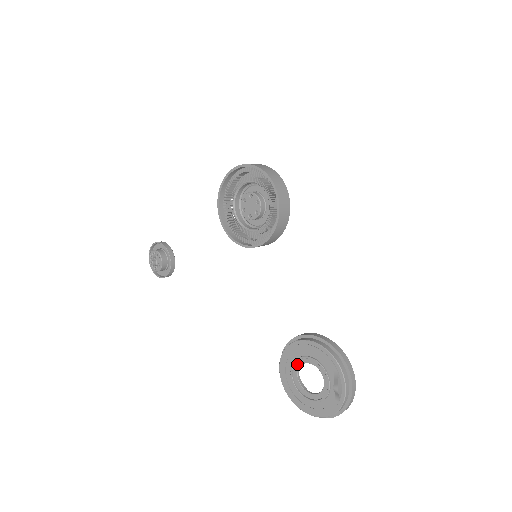
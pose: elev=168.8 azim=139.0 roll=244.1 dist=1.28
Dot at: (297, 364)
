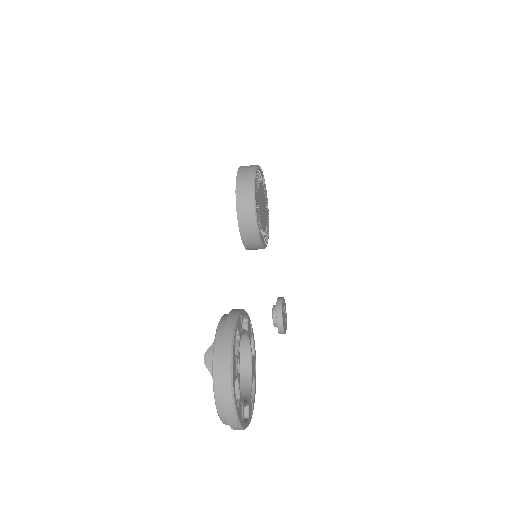
Dot at: occluded
